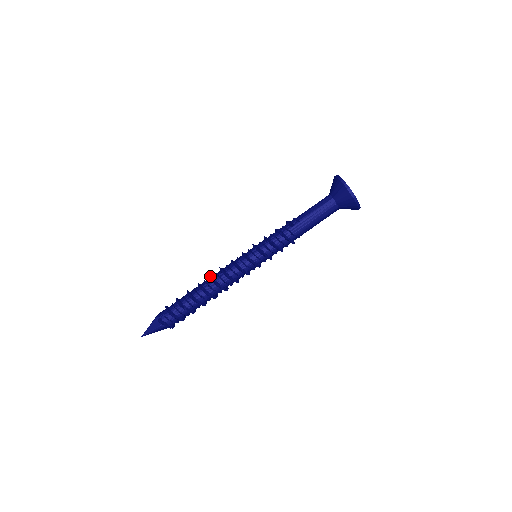
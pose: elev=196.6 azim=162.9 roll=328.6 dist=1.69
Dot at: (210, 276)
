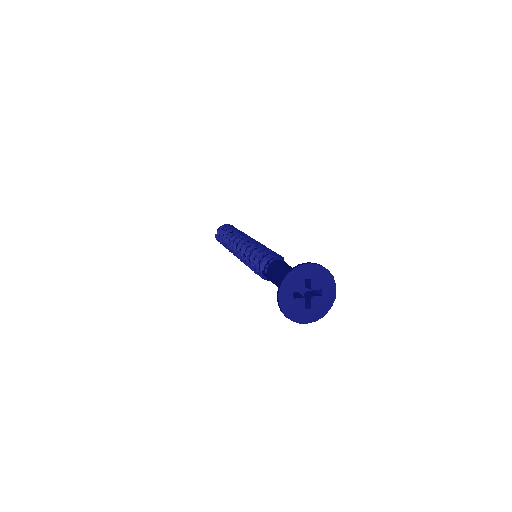
Dot at: (233, 238)
